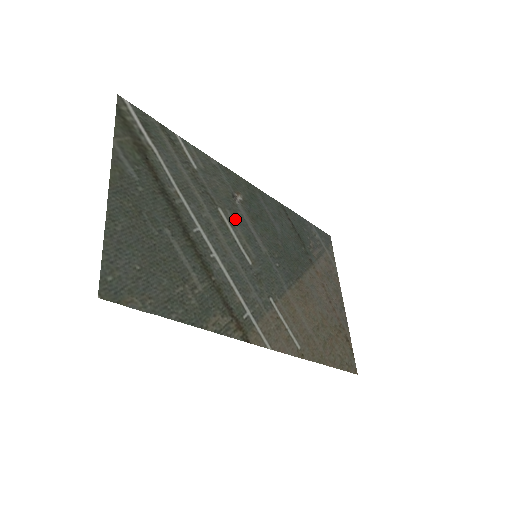
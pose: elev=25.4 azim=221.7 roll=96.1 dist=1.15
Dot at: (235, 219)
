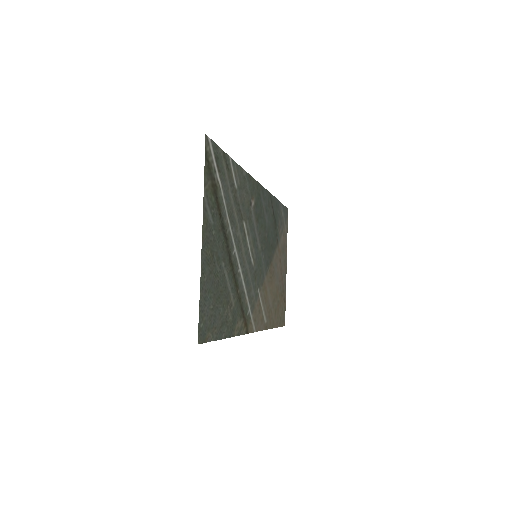
Dot at: (250, 227)
